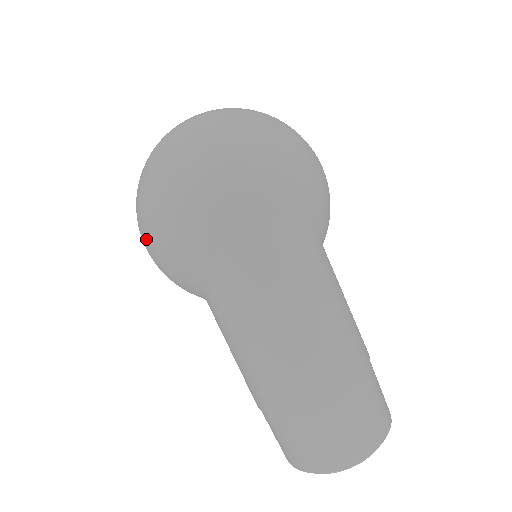
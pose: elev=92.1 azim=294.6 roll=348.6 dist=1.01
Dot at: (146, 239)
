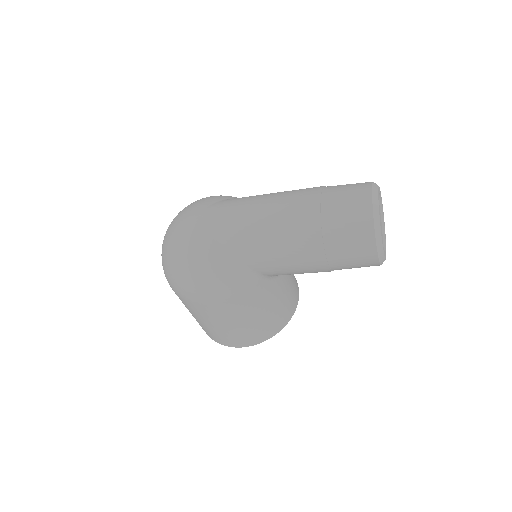
Dot at: (193, 283)
